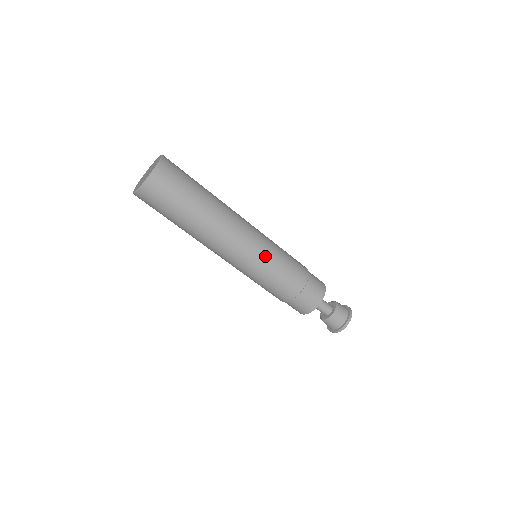
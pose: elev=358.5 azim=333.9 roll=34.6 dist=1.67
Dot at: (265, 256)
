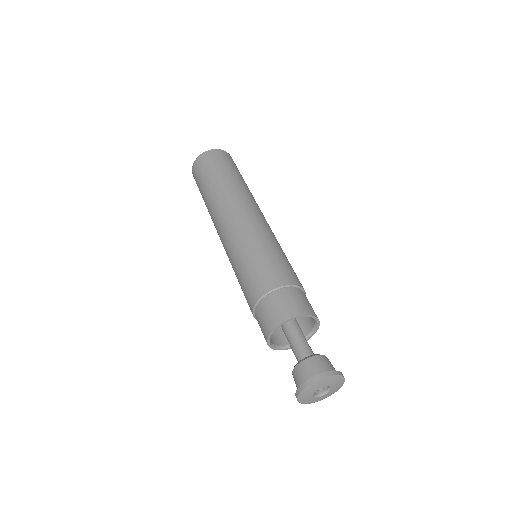
Dot at: (251, 238)
